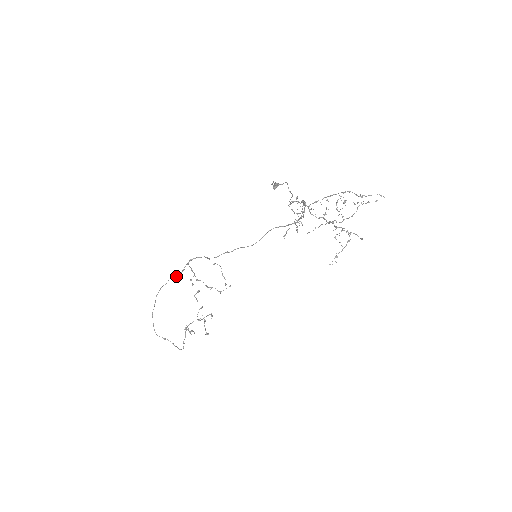
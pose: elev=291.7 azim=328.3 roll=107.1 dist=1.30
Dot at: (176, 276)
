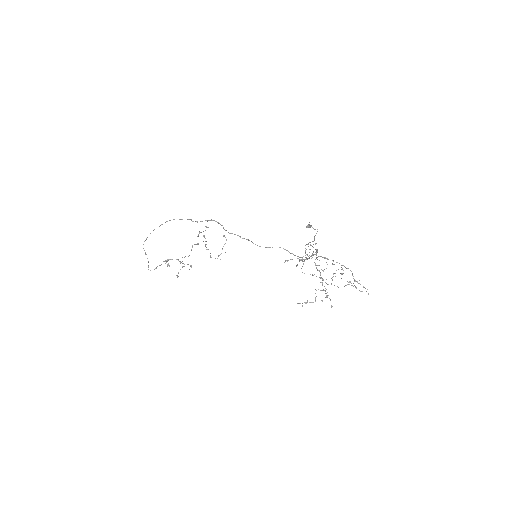
Dot at: (193, 221)
